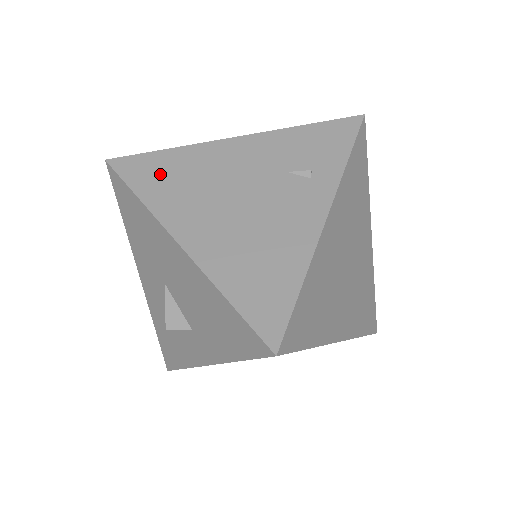
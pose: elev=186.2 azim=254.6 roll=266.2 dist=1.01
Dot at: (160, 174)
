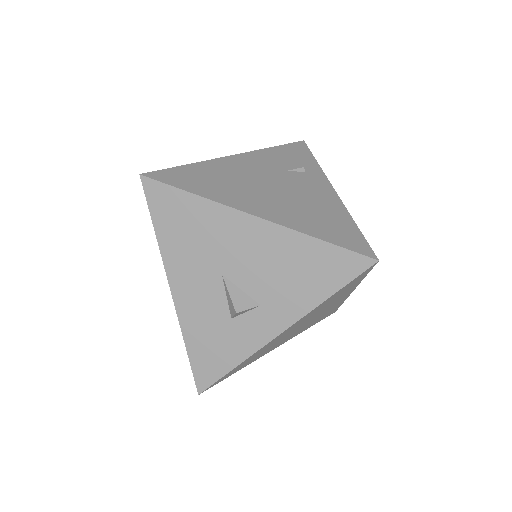
Dot at: (198, 179)
